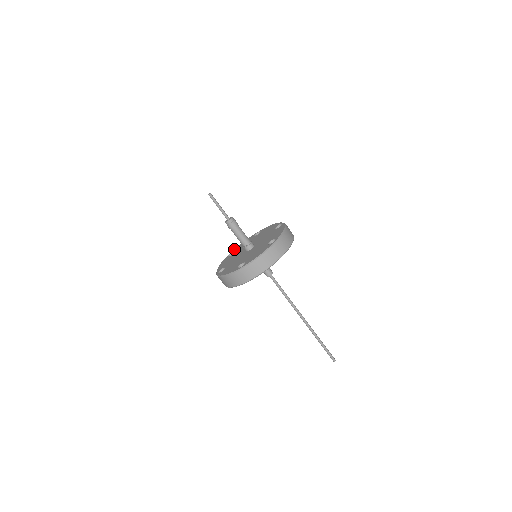
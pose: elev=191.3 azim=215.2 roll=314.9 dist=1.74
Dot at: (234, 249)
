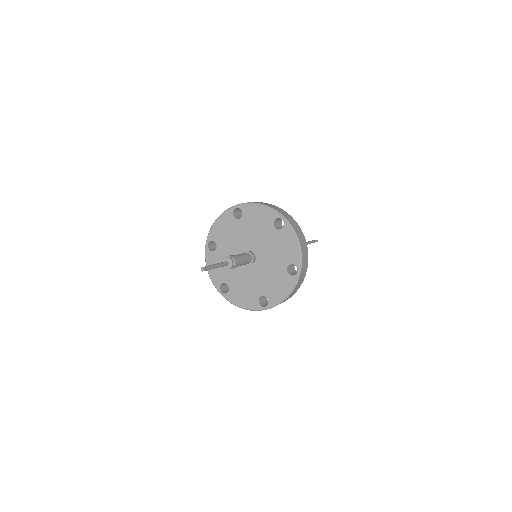
Dot at: (210, 234)
